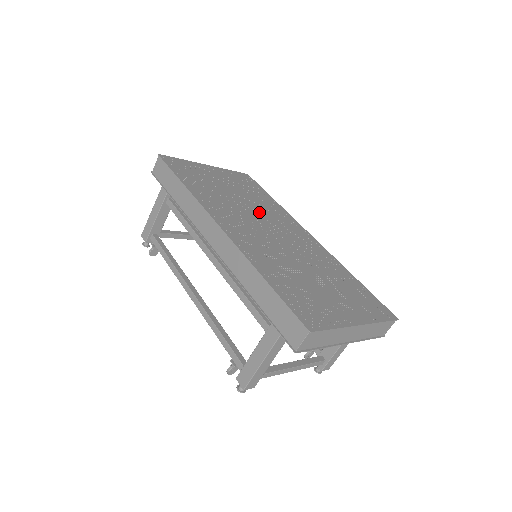
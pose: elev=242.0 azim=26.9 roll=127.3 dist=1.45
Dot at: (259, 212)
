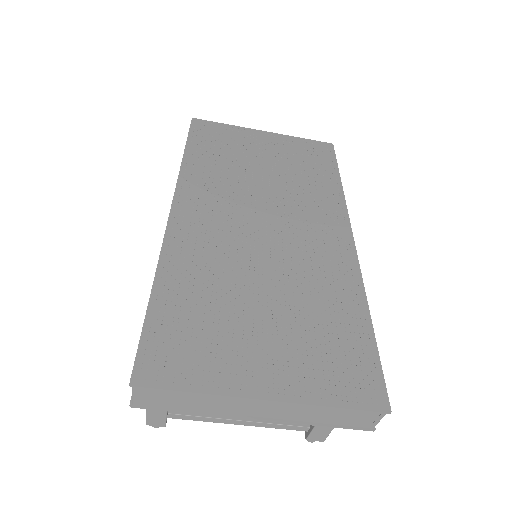
Dot at: (279, 197)
